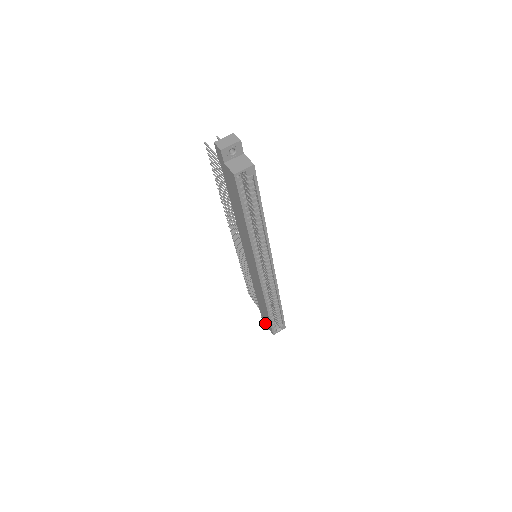
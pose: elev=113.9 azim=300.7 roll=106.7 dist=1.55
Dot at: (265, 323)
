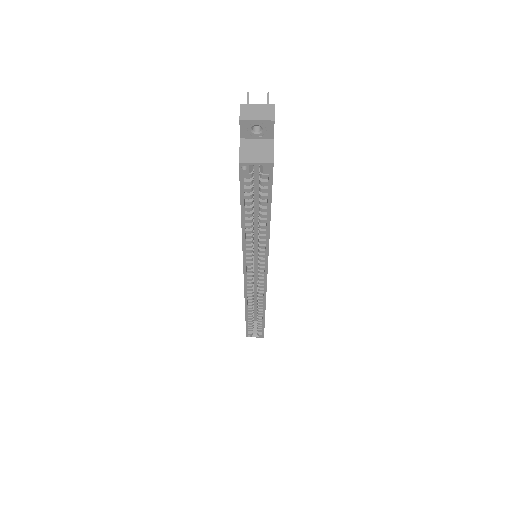
Dot at: occluded
